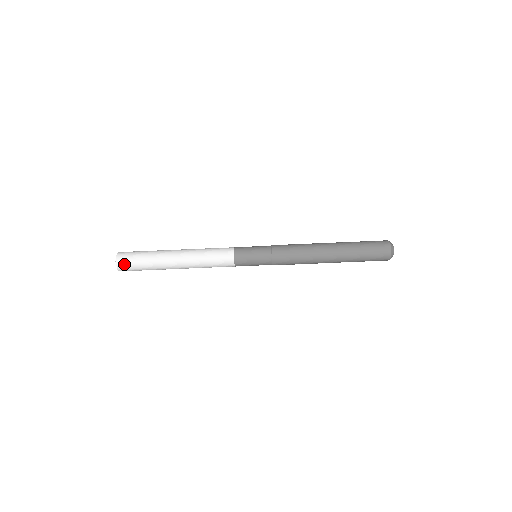
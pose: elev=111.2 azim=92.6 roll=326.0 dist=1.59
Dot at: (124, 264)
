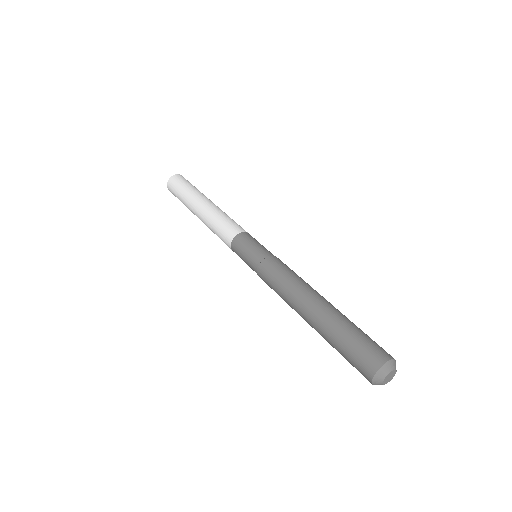
Dot at: (173, 181)
